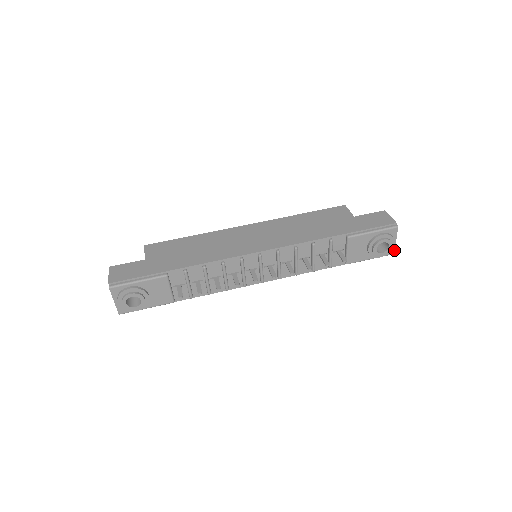
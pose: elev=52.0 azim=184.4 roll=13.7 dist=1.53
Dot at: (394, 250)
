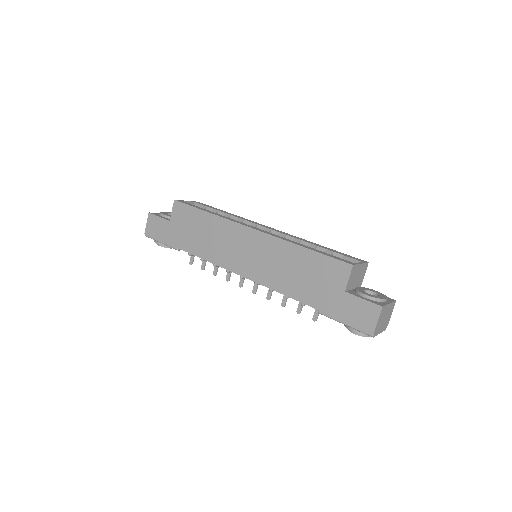
Dot at: occluded
